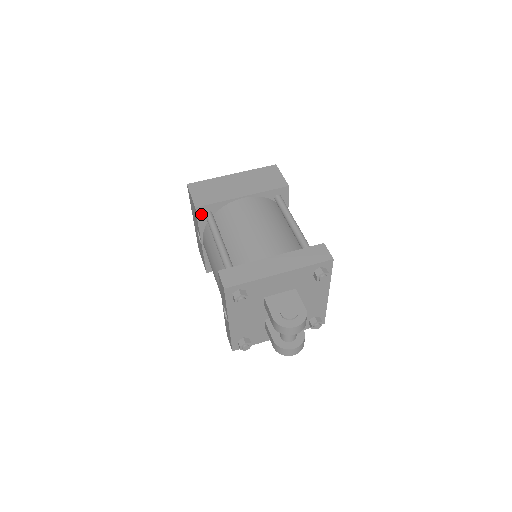
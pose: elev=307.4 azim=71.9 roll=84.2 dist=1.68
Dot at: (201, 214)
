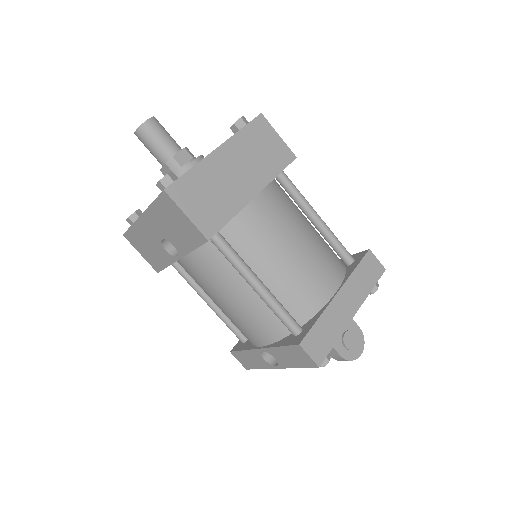
Dot at: occluded
